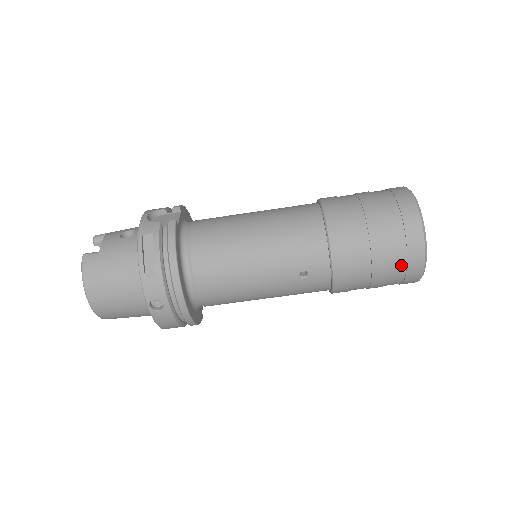
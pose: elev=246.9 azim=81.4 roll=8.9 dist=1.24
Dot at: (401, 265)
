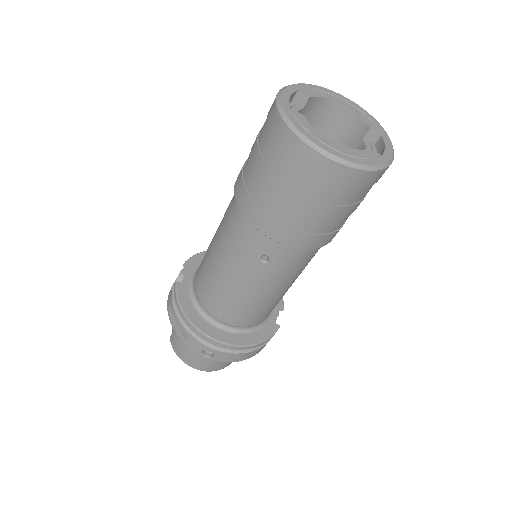
Dot at: (318, 184)
